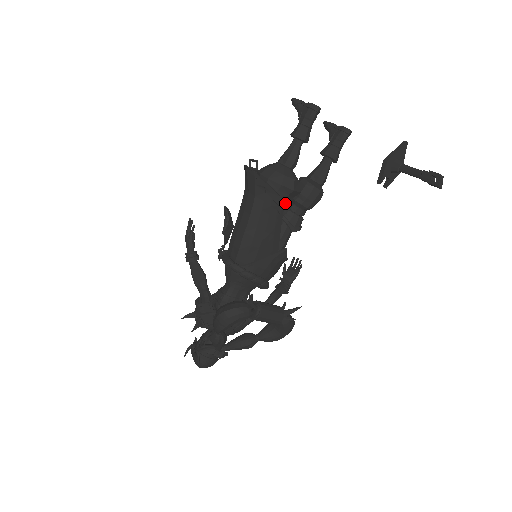
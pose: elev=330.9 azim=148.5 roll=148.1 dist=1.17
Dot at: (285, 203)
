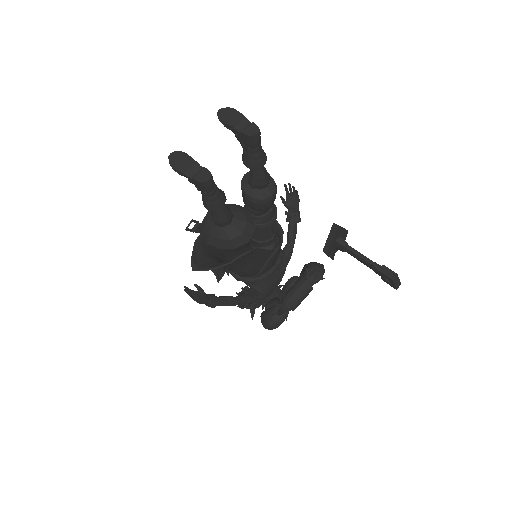
Dot at: occluded
